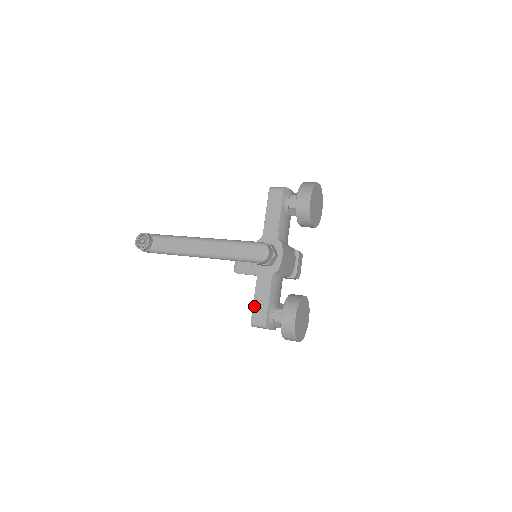
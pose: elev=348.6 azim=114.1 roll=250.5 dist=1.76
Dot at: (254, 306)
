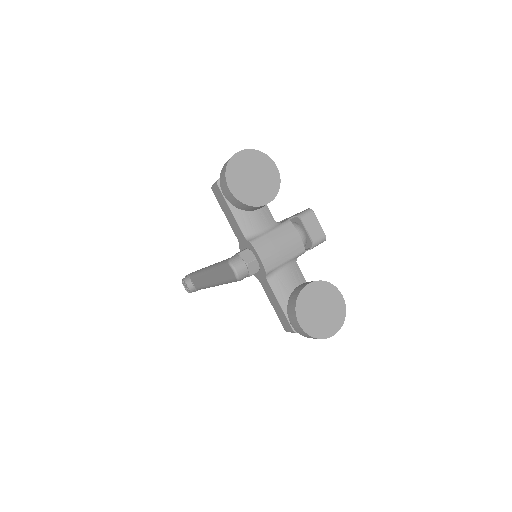
Dot at: (277, 314)
